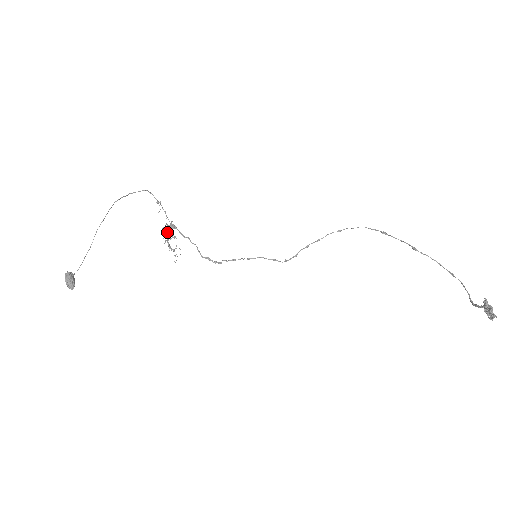
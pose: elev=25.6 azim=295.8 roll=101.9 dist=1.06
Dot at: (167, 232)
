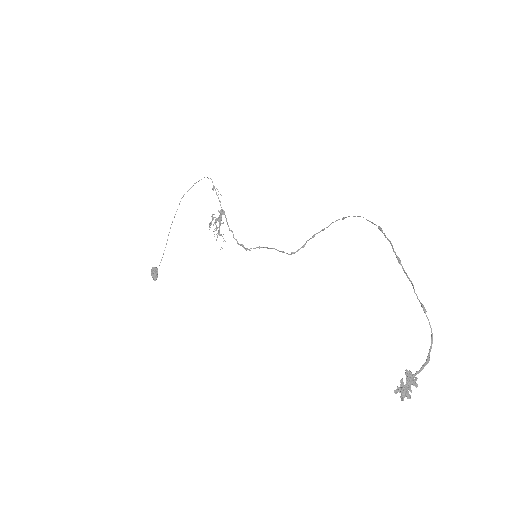
Dot at: (214, 222)
